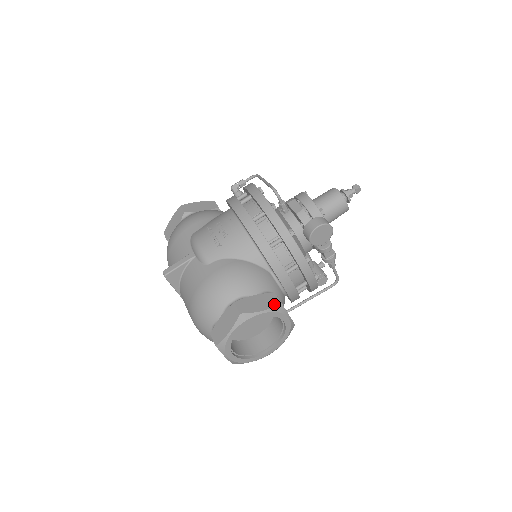
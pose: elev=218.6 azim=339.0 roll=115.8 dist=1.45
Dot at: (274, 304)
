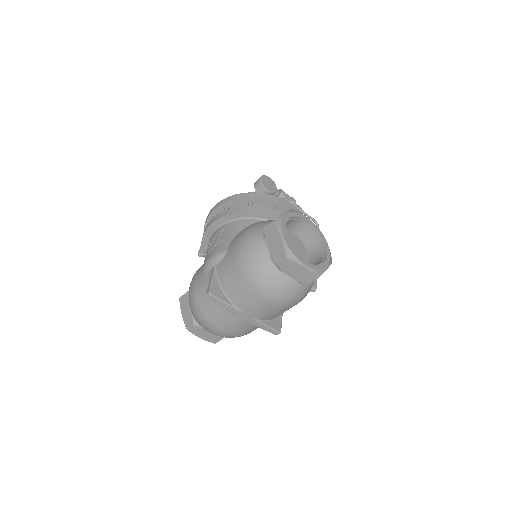
Dot at: occluded
